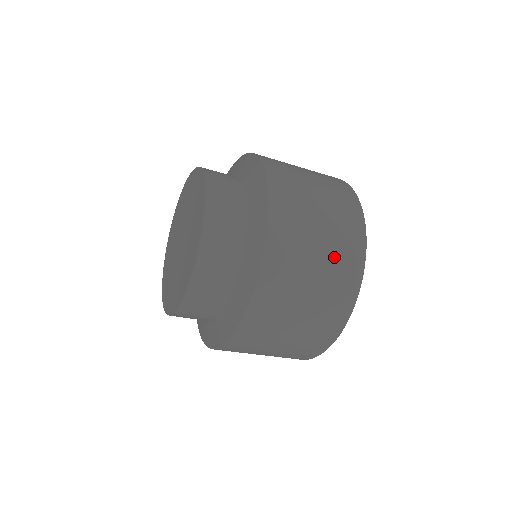
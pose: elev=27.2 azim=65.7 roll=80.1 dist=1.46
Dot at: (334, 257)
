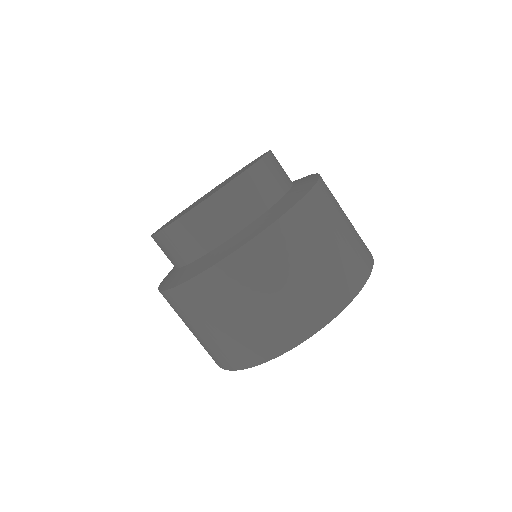
Dot at: (335, 268)
